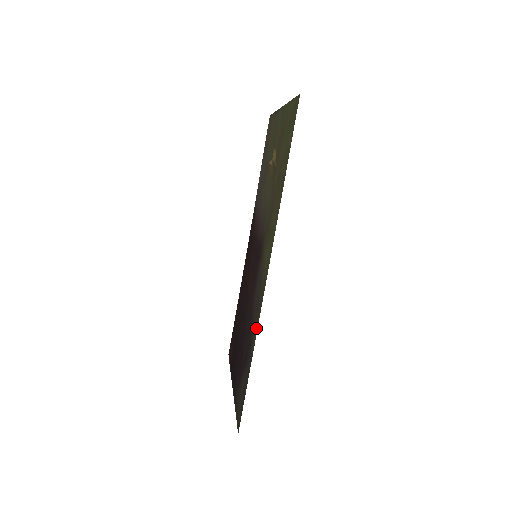
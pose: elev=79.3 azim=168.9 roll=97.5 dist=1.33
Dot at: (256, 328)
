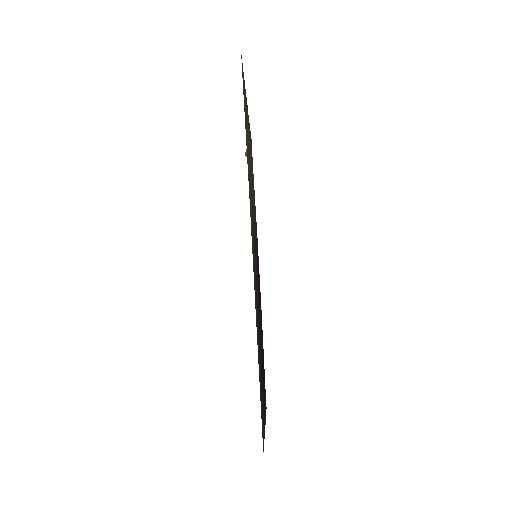
Dot at: (255, 305)
